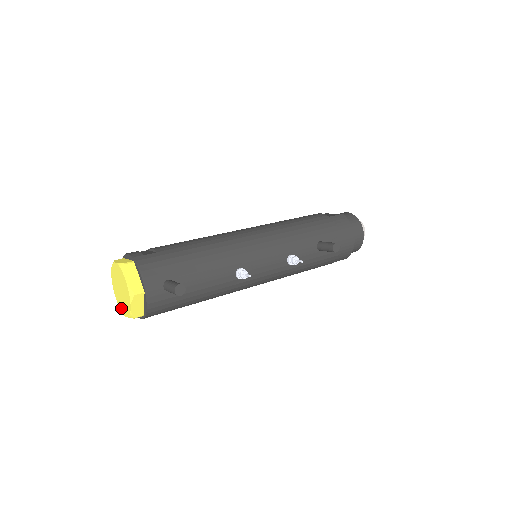
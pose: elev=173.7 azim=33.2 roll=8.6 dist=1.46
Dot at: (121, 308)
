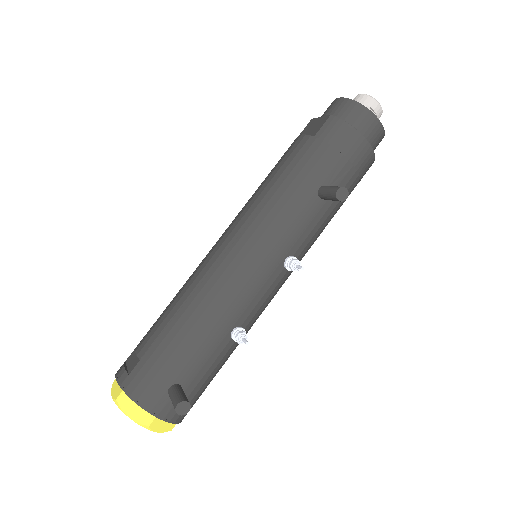
Dot at: occluded
